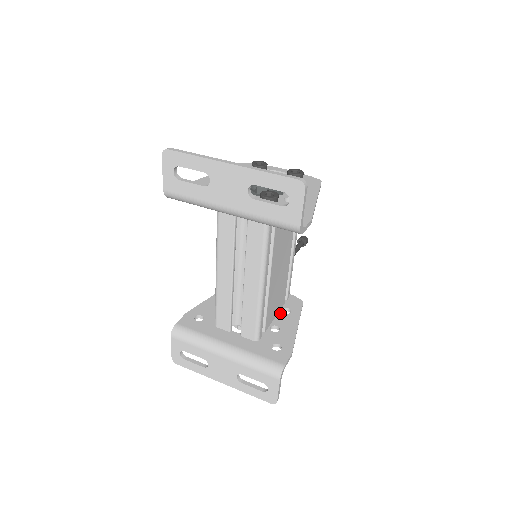
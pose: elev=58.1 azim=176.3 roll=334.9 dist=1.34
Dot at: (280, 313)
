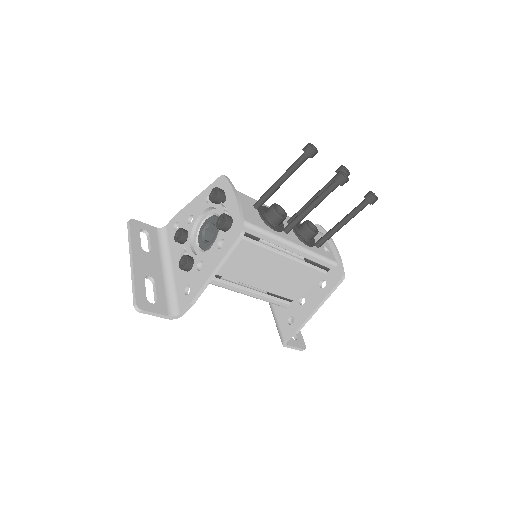
Dot at: (316, 284)
